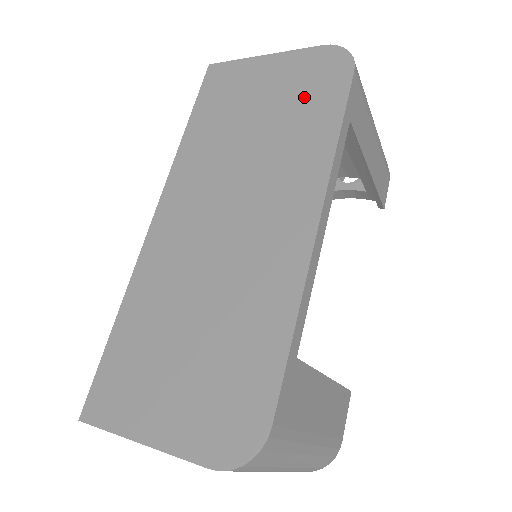
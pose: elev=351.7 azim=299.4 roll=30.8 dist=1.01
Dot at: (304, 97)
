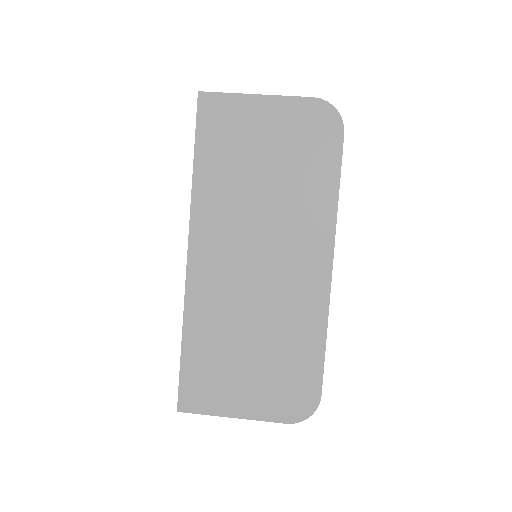
Dot at: (305, 152)
